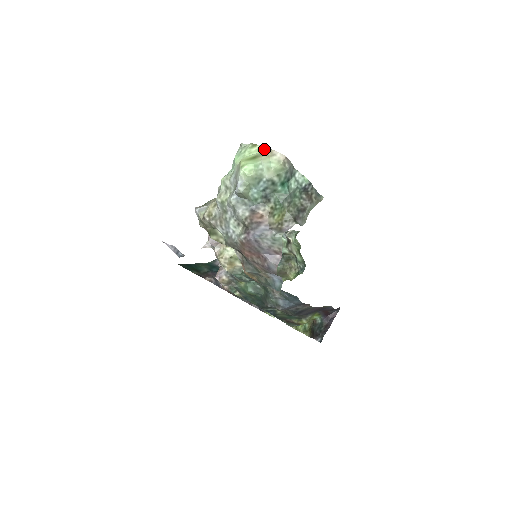
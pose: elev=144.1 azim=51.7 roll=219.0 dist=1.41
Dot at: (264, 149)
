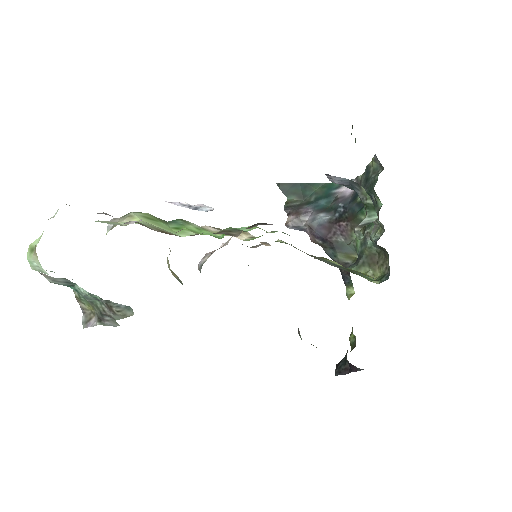
Dot at: (35, 246)
